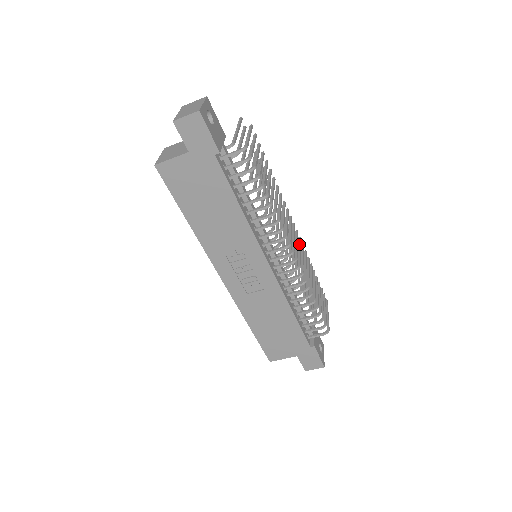
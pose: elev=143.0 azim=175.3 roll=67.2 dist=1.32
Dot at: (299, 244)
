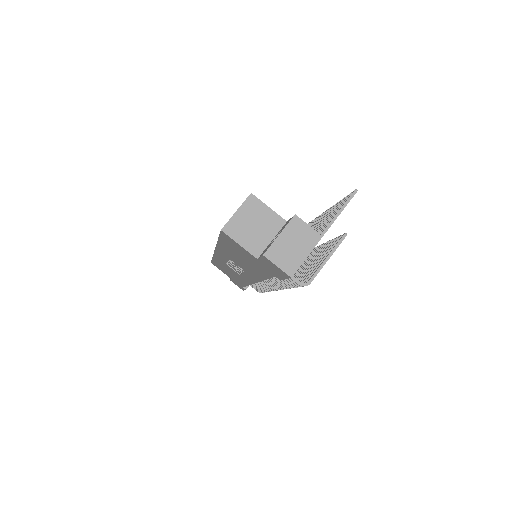
Dot at: occluded
